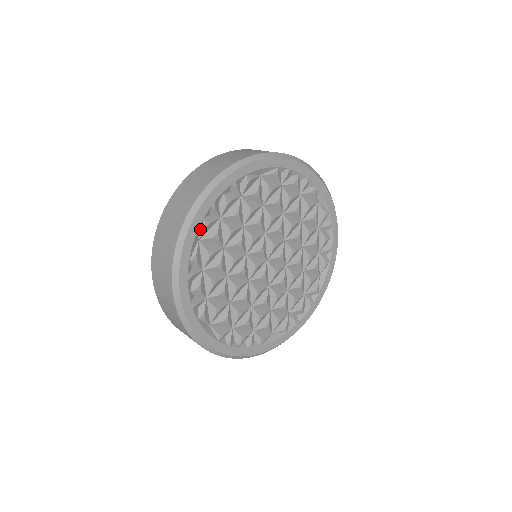
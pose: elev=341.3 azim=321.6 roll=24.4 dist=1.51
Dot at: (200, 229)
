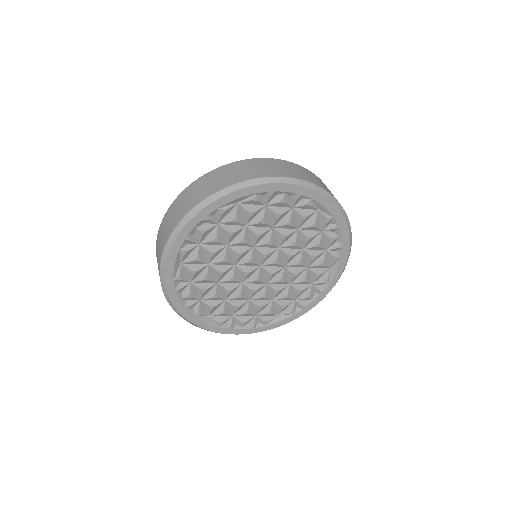
Dot at: (179, 256)
